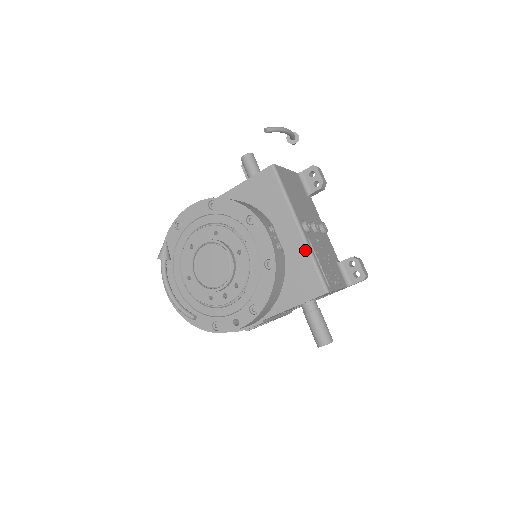
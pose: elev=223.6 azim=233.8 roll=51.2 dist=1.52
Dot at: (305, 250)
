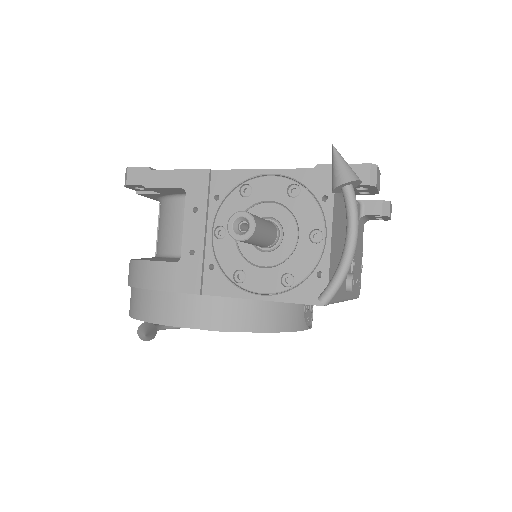
Dot at: occluded
